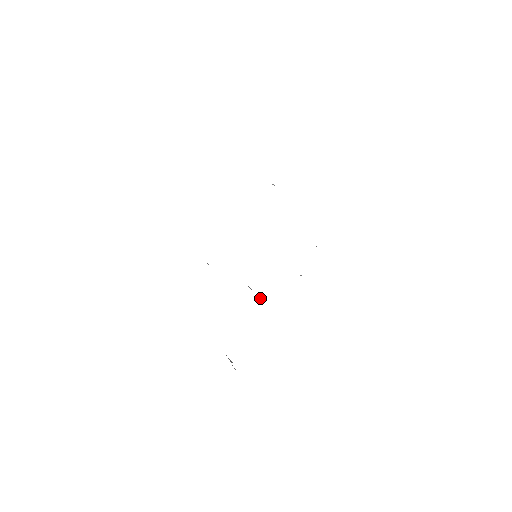
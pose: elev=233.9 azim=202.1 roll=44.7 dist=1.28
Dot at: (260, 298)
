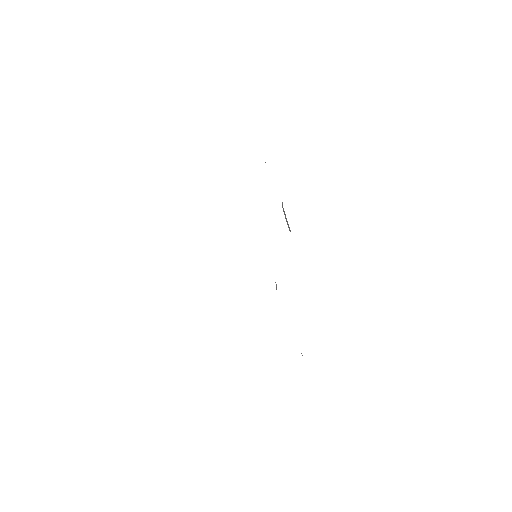
Dot at: occluded
